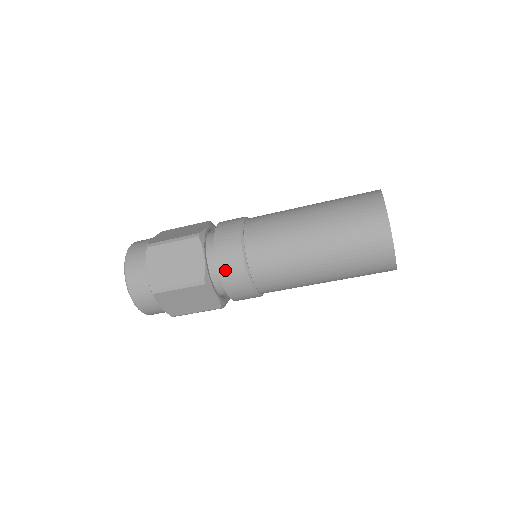
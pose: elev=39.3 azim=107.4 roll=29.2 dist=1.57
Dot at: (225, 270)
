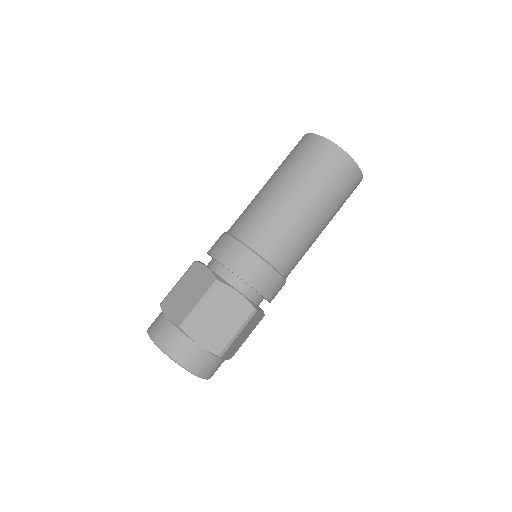
Dot at: (229, 260)
